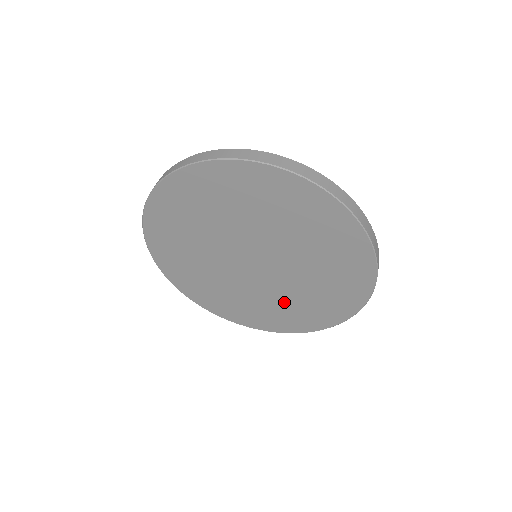
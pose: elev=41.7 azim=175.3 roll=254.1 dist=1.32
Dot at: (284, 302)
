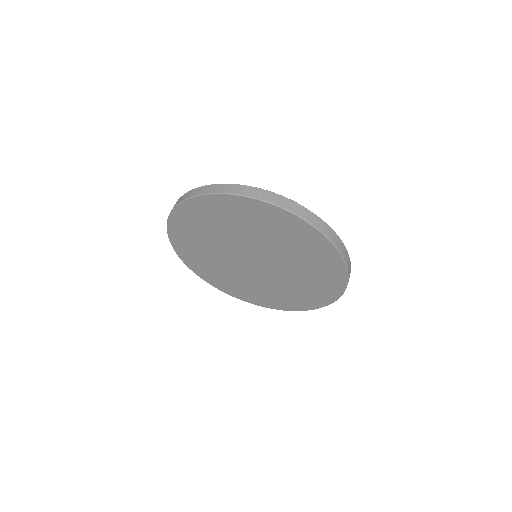
Dot at: (297, 284)
